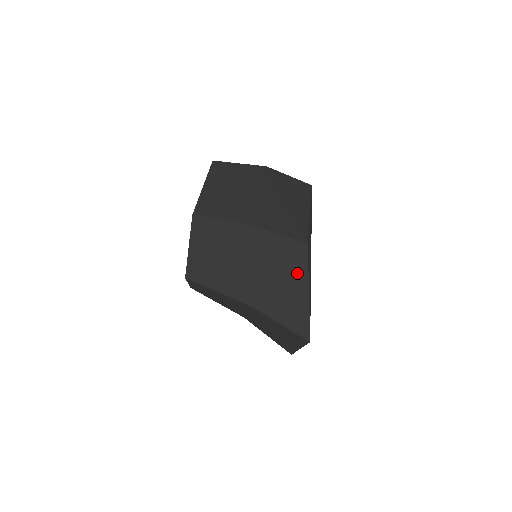
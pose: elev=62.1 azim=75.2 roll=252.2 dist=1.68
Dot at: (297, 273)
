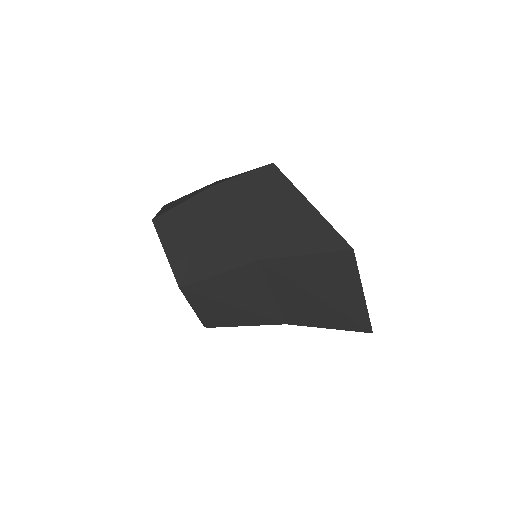
Dot at: (284, 194)
